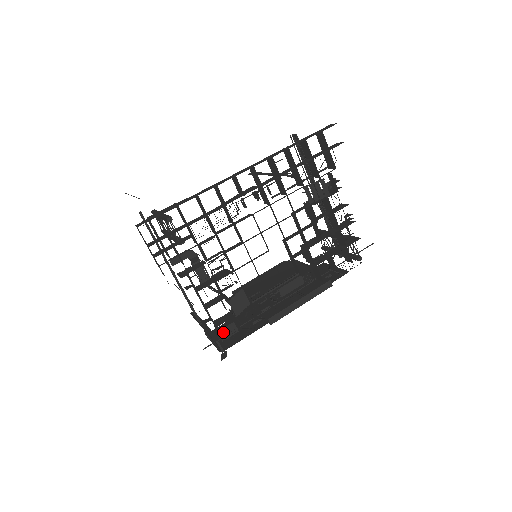
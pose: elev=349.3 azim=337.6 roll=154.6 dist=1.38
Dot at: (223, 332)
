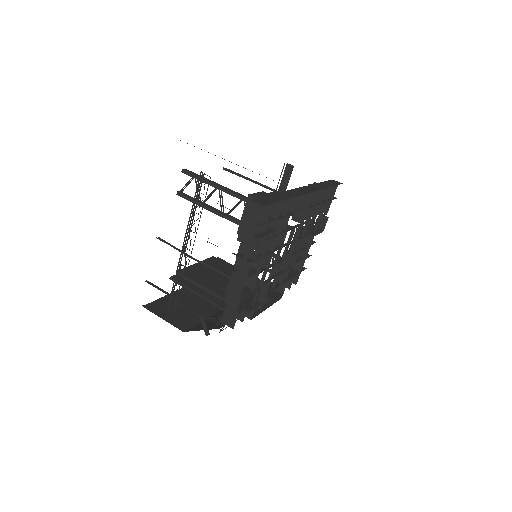
Dot at: occluded
